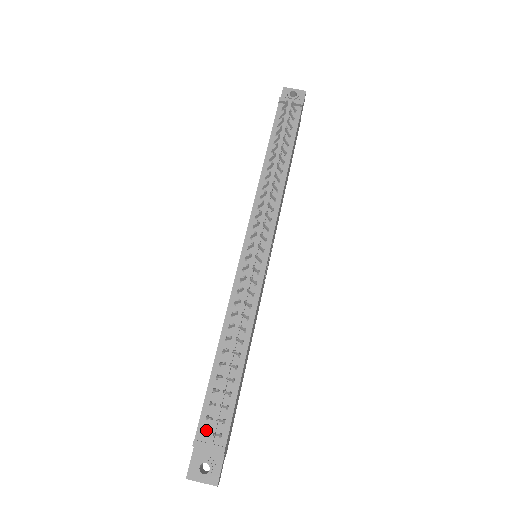
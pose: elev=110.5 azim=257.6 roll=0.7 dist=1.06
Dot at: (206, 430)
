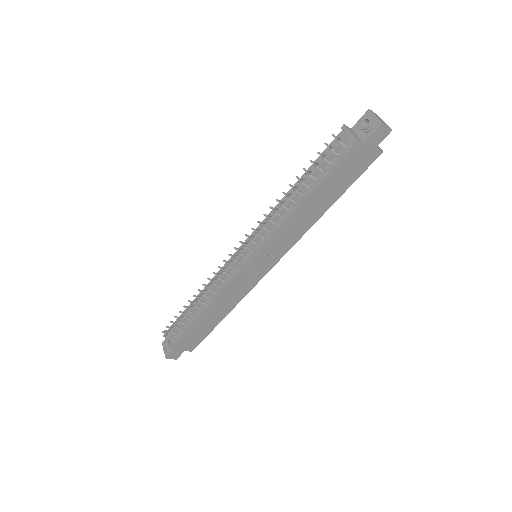
Dot at: occluded
